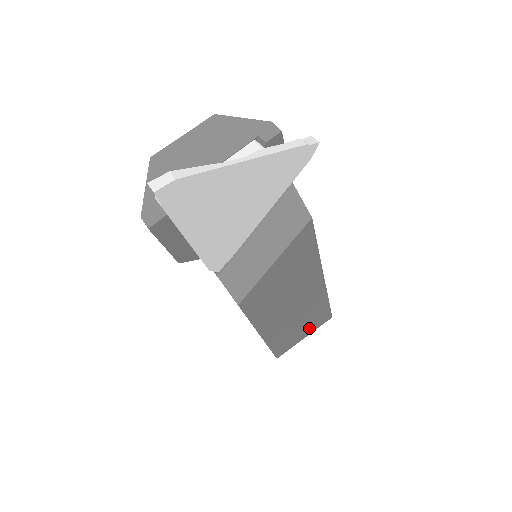
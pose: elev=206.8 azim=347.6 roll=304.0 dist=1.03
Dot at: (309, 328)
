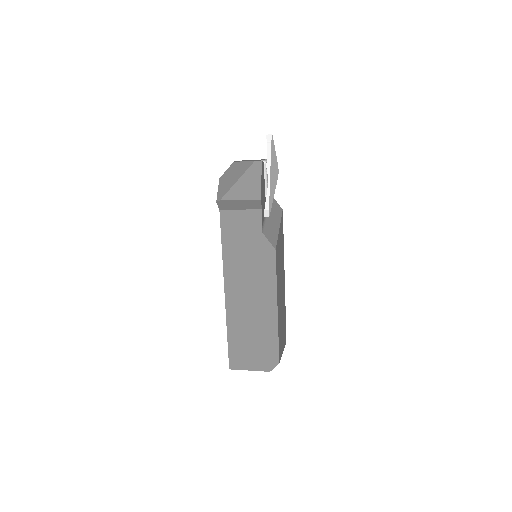
Dot at: (283, 339)
